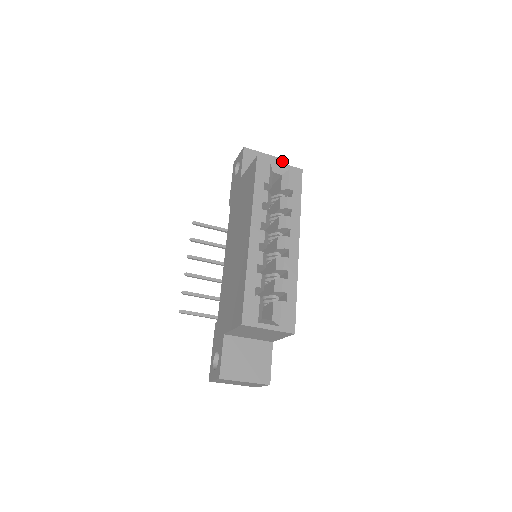
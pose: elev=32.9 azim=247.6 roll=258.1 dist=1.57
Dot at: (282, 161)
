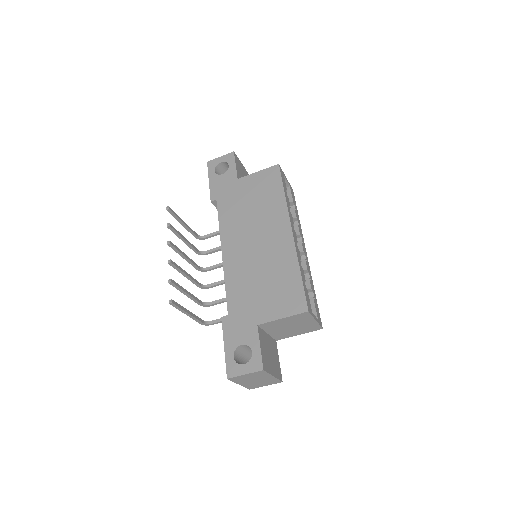
Dot at: occluded
